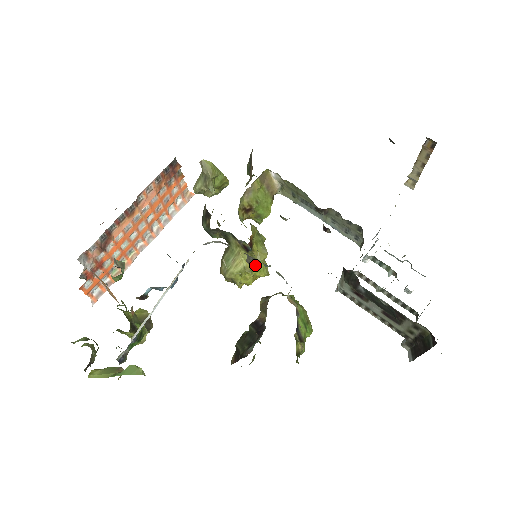
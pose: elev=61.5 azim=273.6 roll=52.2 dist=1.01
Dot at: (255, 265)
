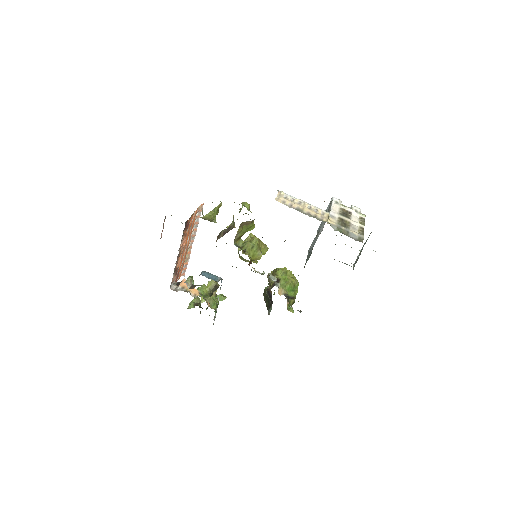
Dot at: occluded
